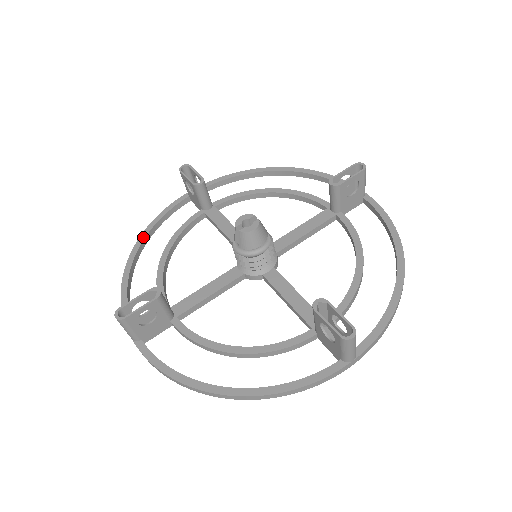
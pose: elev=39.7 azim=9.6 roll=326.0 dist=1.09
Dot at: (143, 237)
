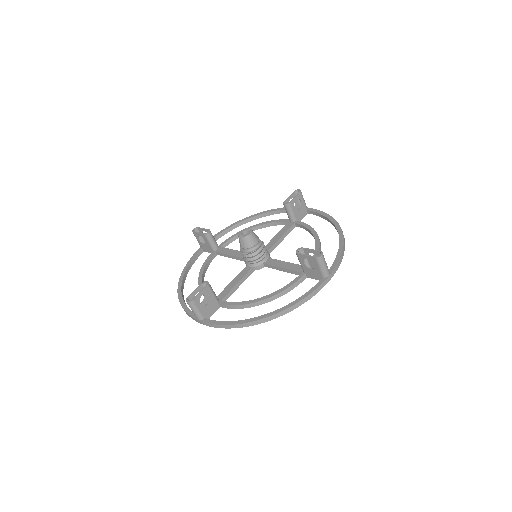
Dot at: (182, 277)
